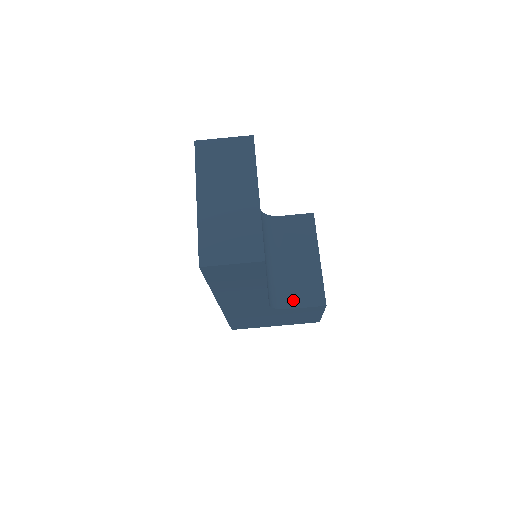
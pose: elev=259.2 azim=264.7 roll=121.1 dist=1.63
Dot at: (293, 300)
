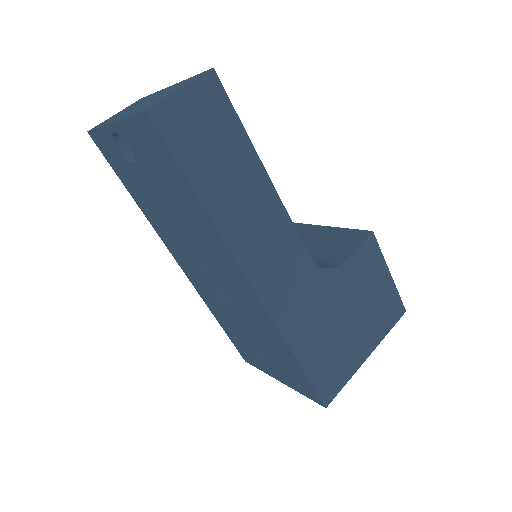
Dot at: (336, 257)
